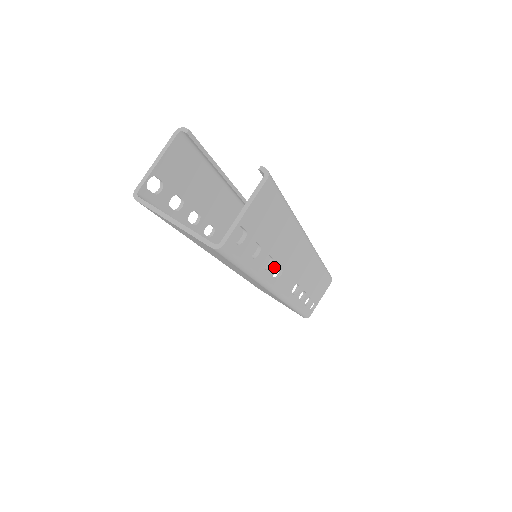
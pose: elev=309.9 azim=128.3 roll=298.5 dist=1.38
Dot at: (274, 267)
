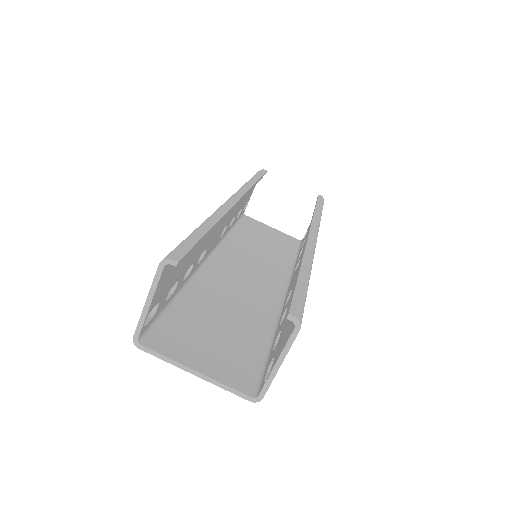
Dot at: occluded
